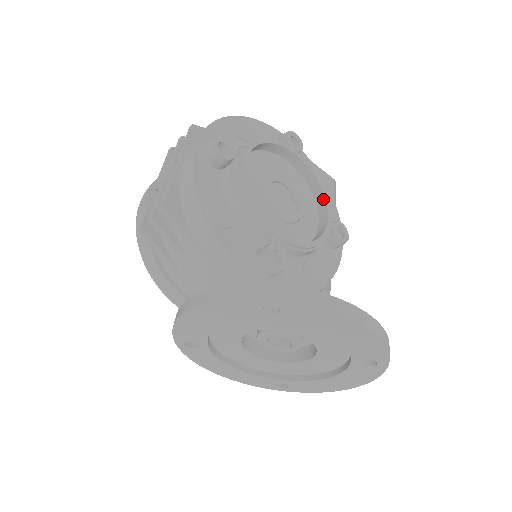
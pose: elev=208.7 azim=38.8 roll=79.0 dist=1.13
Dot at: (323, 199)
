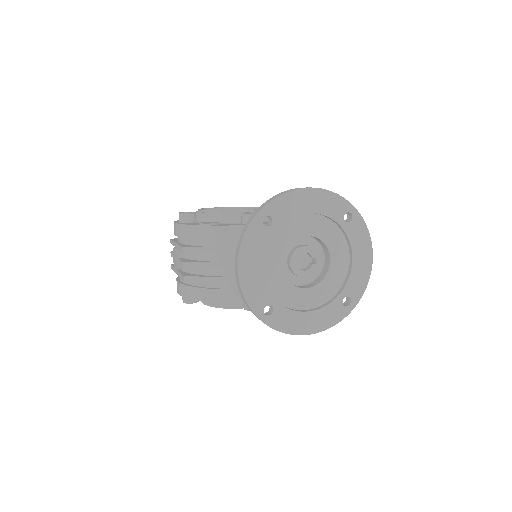
Dot at: occluded
